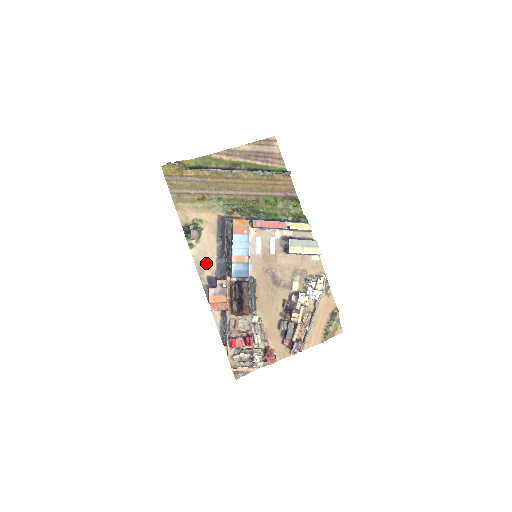
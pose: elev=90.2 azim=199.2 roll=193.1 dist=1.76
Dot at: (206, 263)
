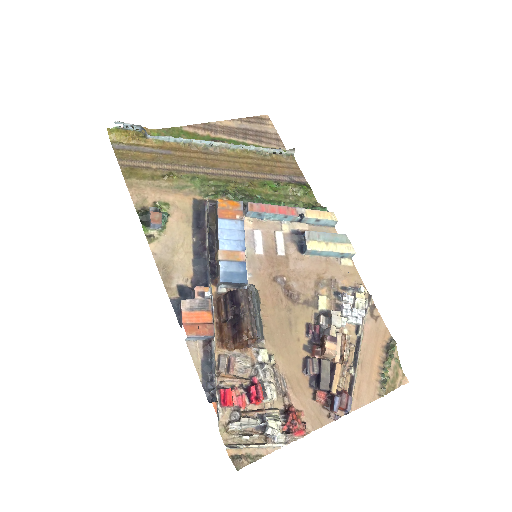
Dot at: (175, 265)
